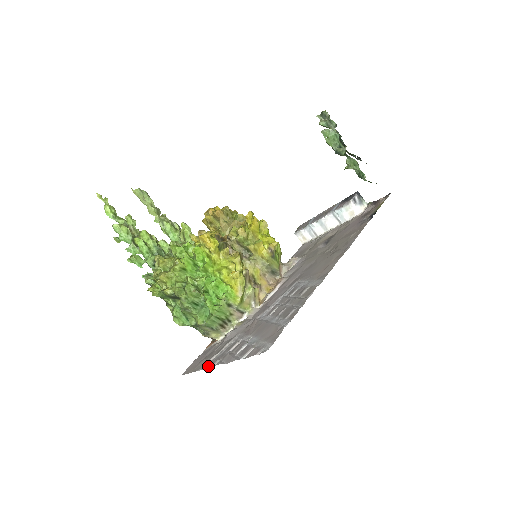
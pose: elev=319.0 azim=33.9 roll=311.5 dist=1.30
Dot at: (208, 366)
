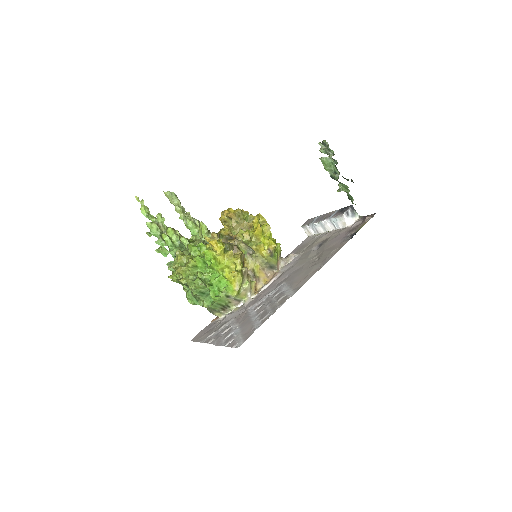
Dot at: (206, 342)
